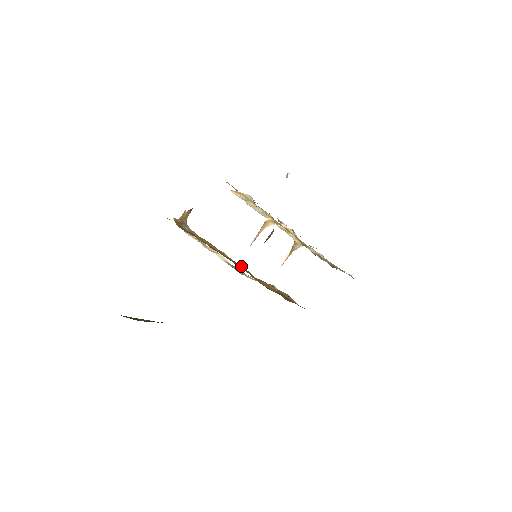
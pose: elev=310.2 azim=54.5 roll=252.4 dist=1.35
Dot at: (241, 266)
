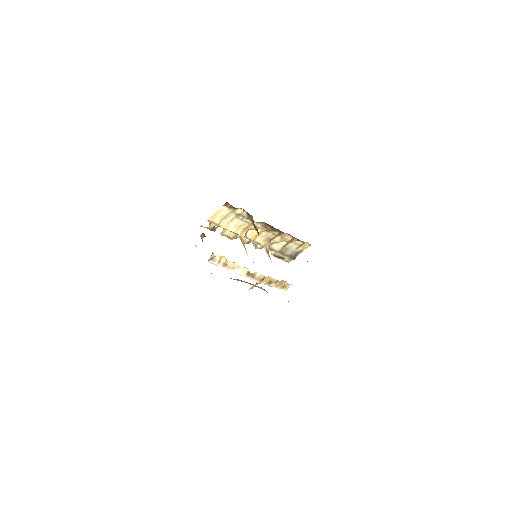
Dot at: occluded
